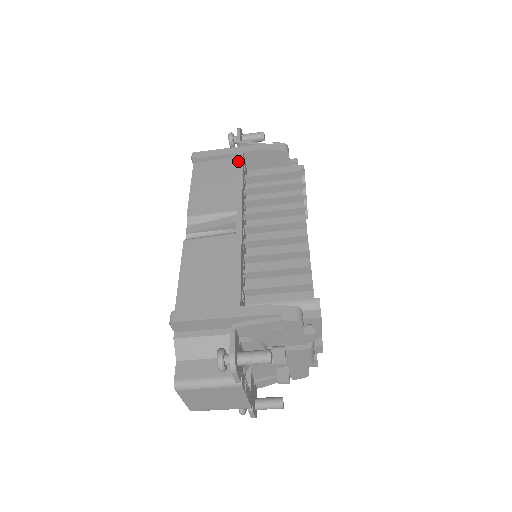
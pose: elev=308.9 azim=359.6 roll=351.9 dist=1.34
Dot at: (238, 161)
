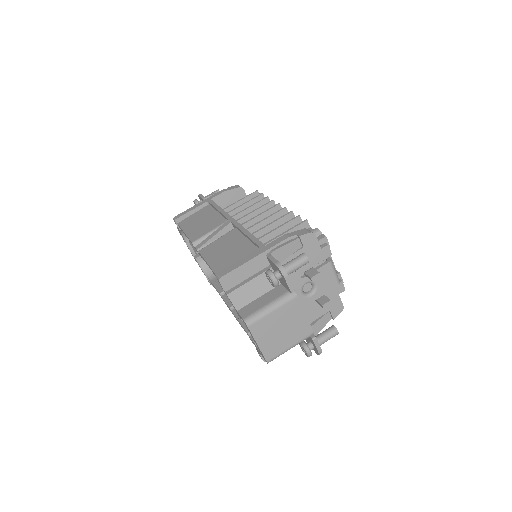
Dot at: (210, 203)
